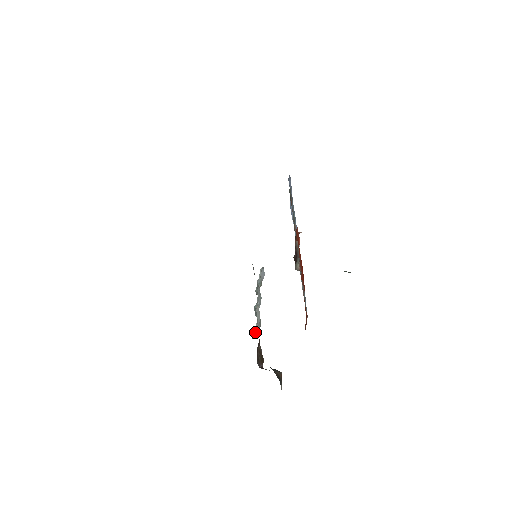
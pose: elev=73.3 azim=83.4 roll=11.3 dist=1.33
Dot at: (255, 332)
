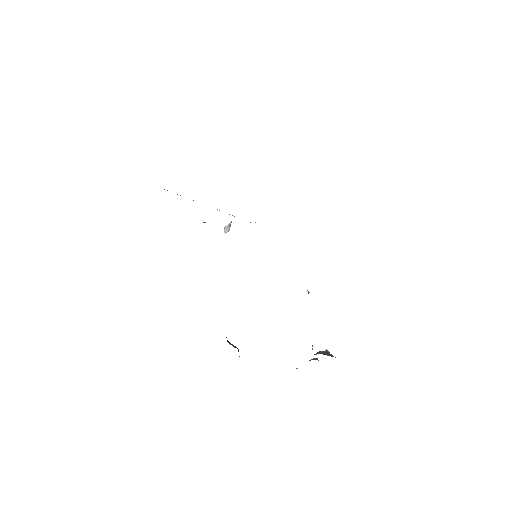
Dot at: occluded
